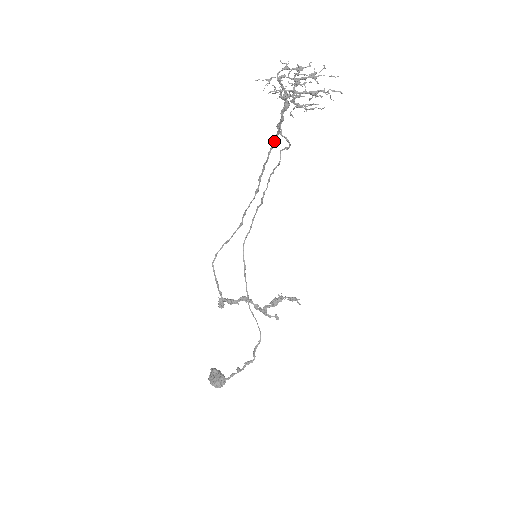
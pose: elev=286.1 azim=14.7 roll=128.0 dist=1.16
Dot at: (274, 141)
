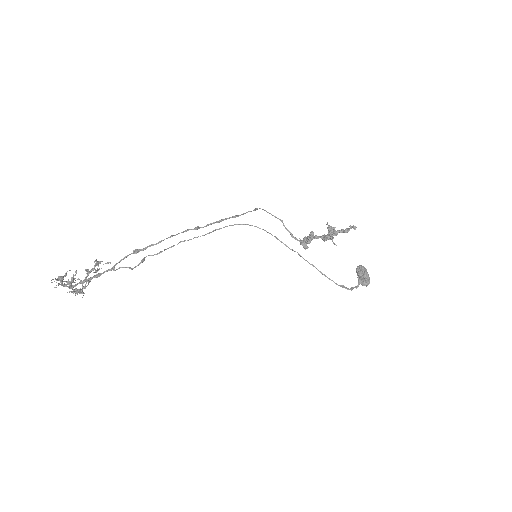
Dot at: occluded
